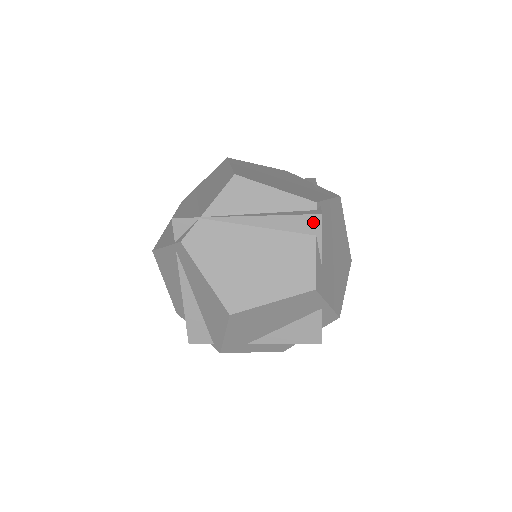
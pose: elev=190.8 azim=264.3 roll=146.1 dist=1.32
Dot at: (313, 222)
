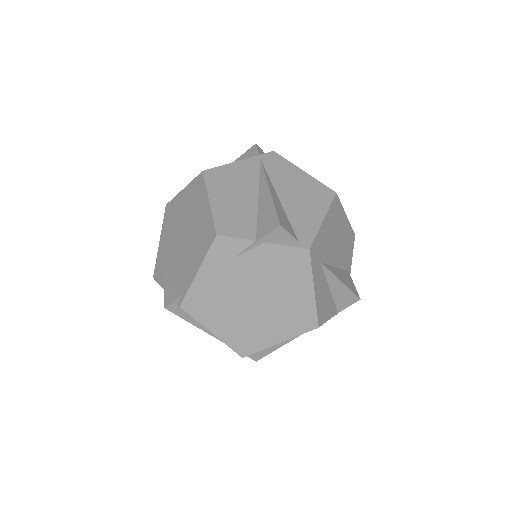
Dot at: occluded
